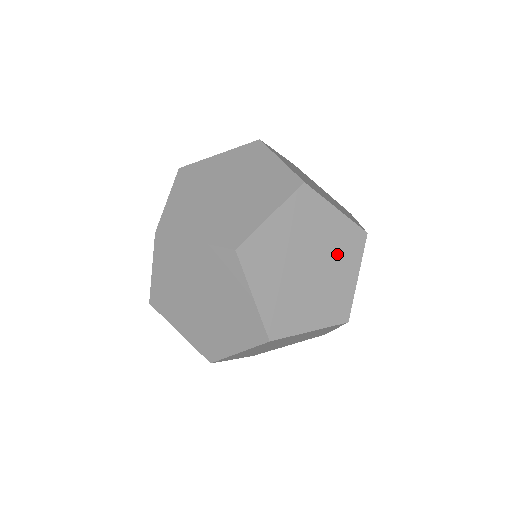
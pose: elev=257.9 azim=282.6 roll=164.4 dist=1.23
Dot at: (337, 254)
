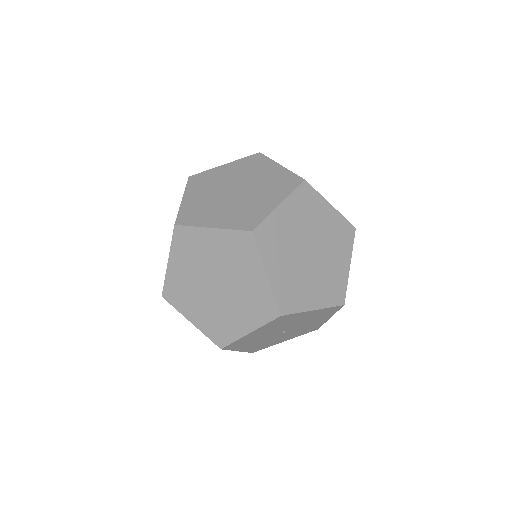
Dot at: (324, 279)
